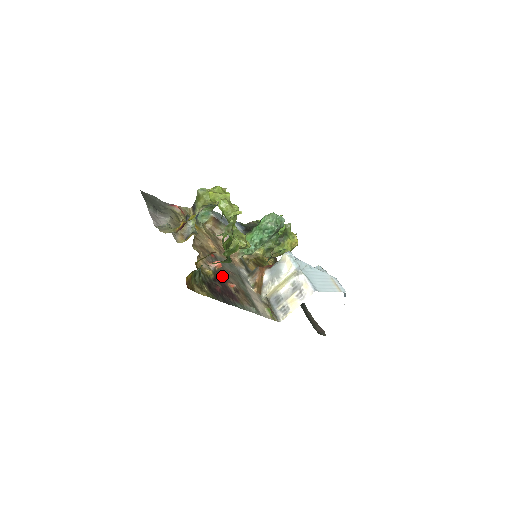
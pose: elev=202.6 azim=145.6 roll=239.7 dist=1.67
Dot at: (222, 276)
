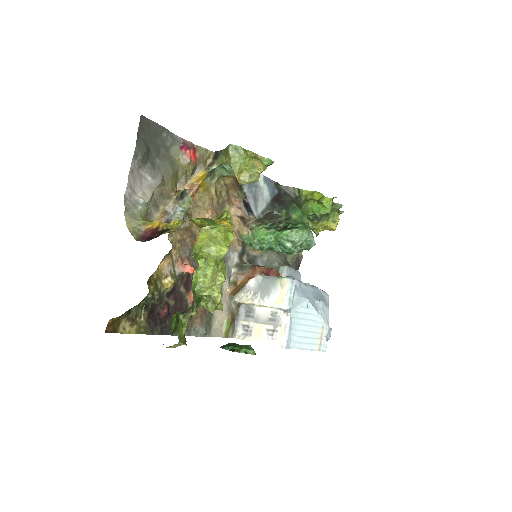
Dot at: (188, 281)
